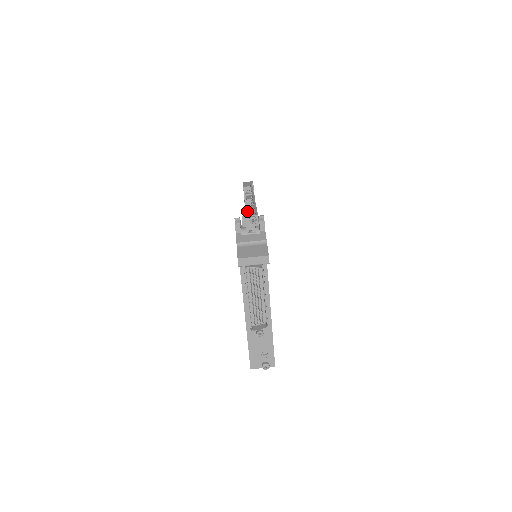
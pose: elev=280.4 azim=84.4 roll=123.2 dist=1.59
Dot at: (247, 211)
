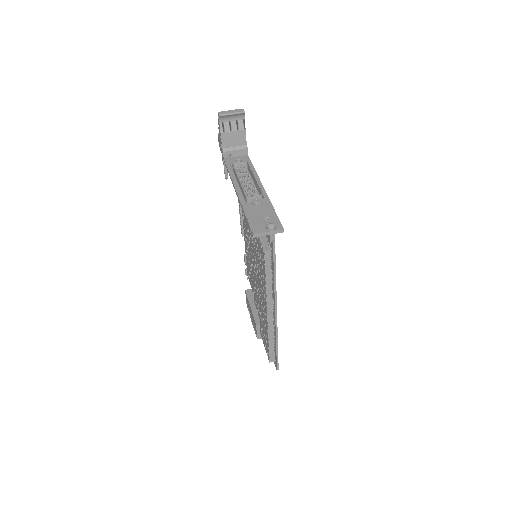
Dot at: (240, 221)
